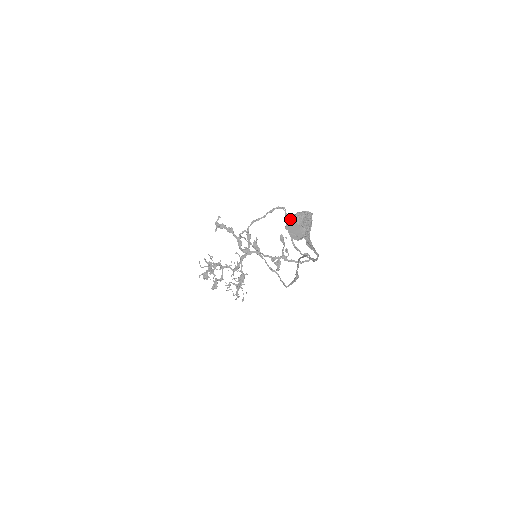
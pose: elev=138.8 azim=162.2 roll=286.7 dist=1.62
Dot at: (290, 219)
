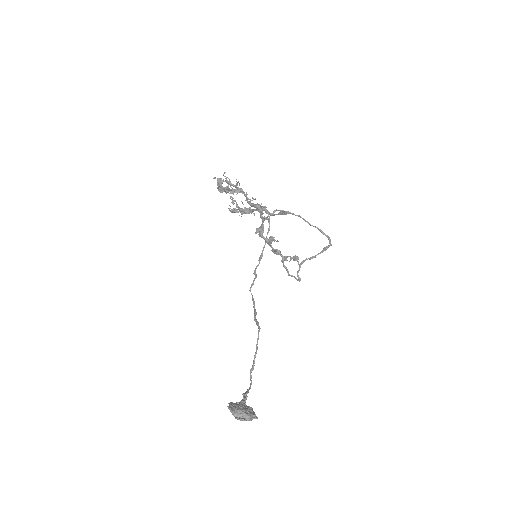
Dot at: occluded
